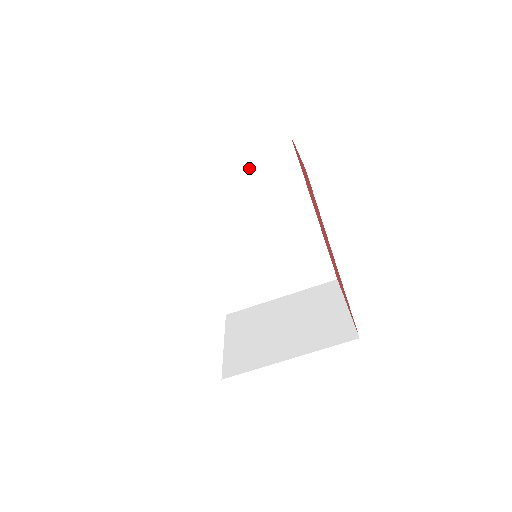
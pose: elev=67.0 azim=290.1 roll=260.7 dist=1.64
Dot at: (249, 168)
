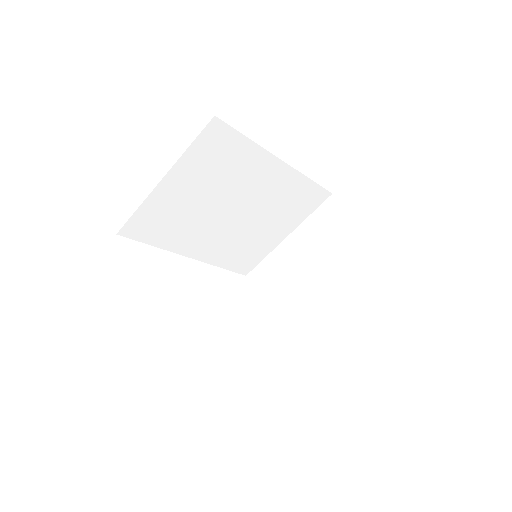
Dot at: (191, 171)
